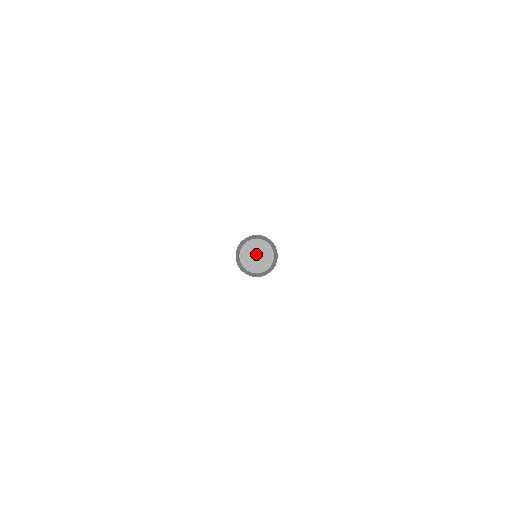
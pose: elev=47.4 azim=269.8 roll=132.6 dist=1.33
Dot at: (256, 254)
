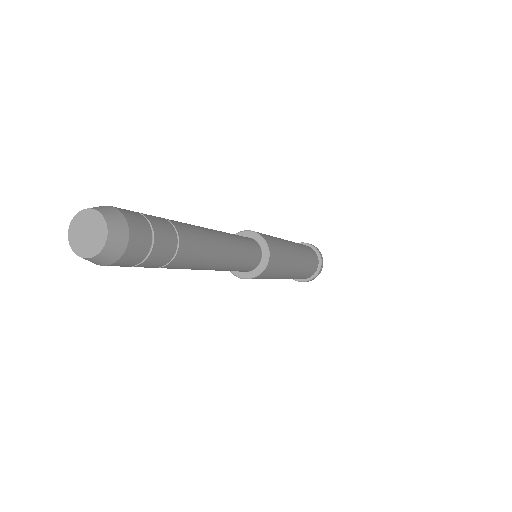
Dot at: (86, 231)
